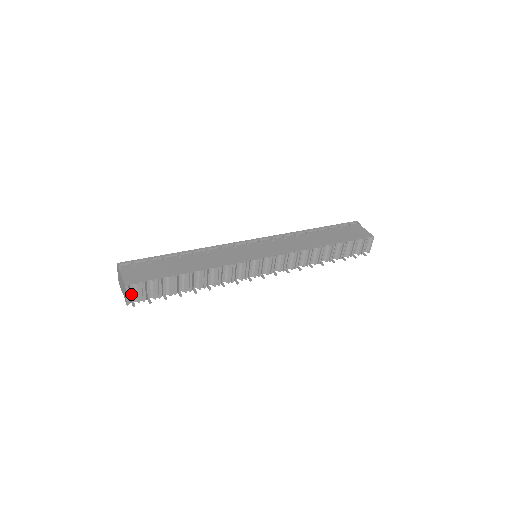
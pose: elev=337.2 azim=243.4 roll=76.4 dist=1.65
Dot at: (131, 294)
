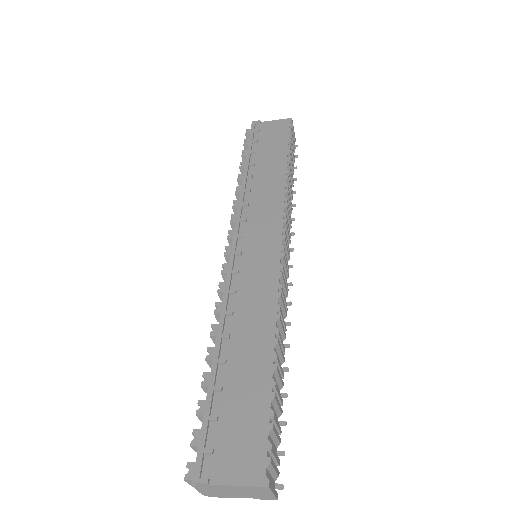
Dot at: occluded
